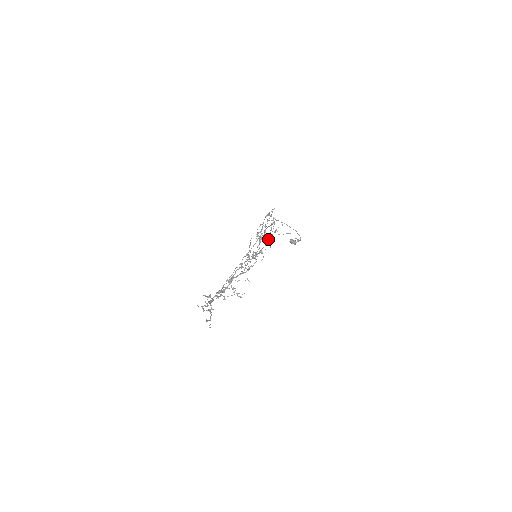
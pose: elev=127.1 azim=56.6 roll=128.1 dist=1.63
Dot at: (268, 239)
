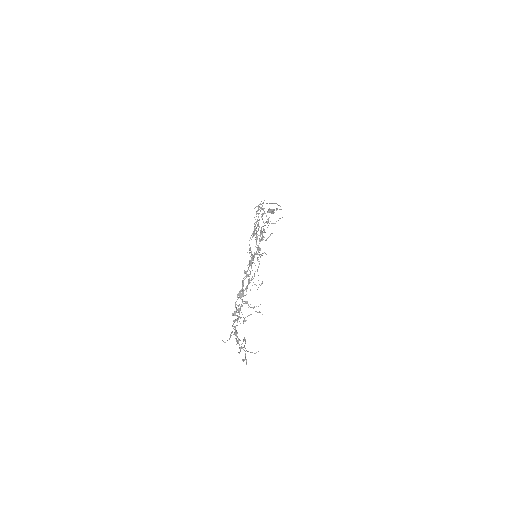
Dot at: (262, 232)
